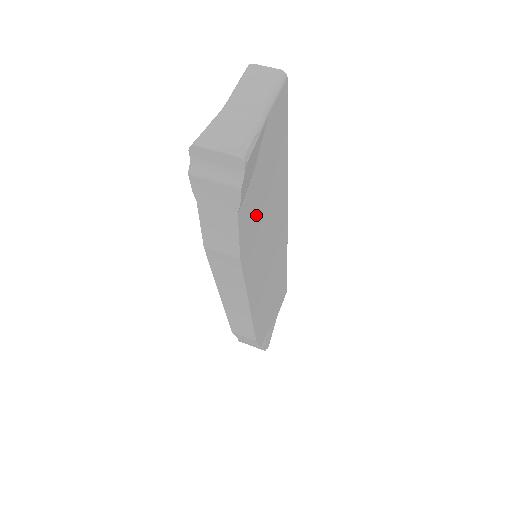
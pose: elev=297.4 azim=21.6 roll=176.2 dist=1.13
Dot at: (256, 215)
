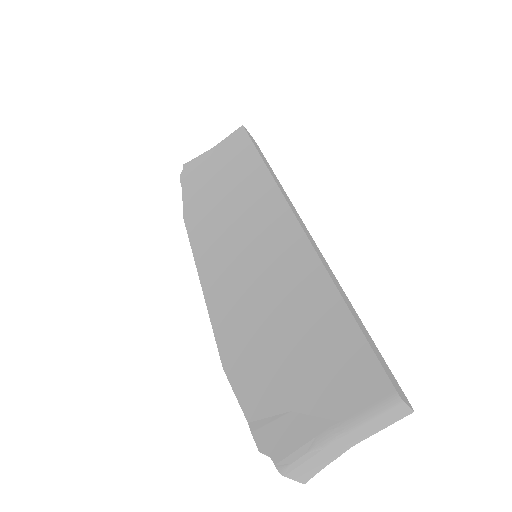
Dot at: occluded
